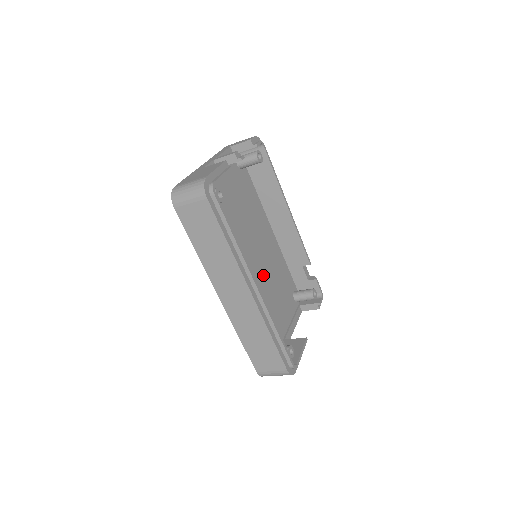
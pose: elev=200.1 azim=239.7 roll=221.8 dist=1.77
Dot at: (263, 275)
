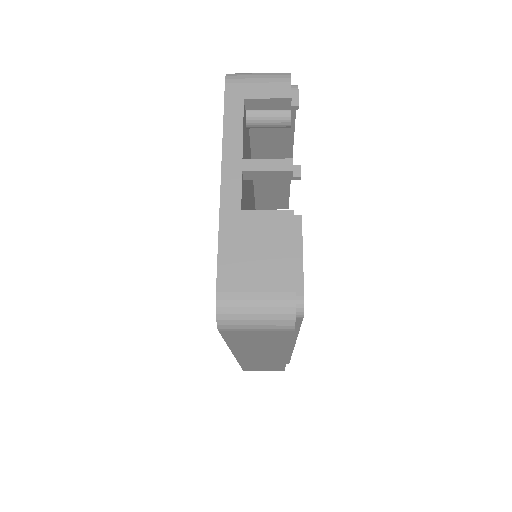
Dot at: occluded
